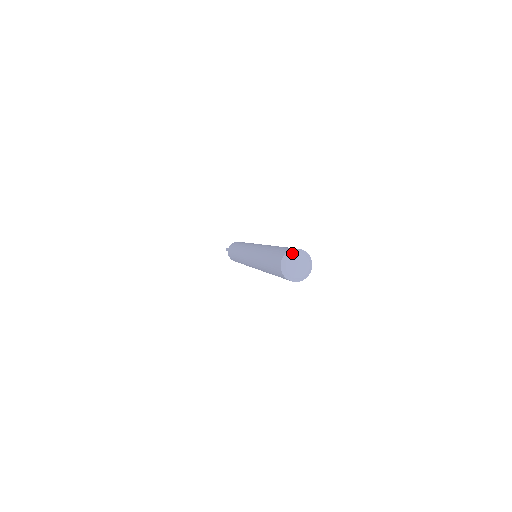
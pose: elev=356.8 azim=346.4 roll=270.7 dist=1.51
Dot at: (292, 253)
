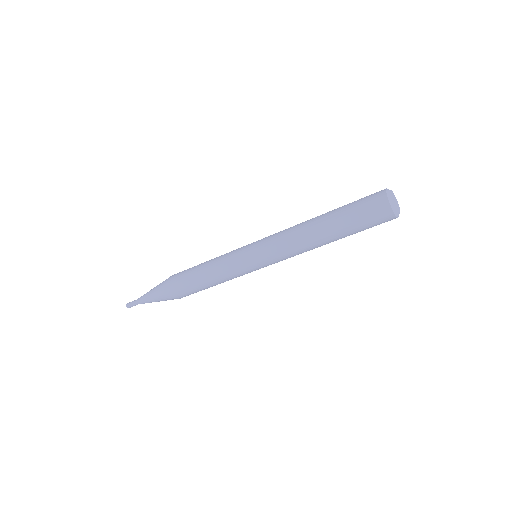
Dot at: (390, 190)
